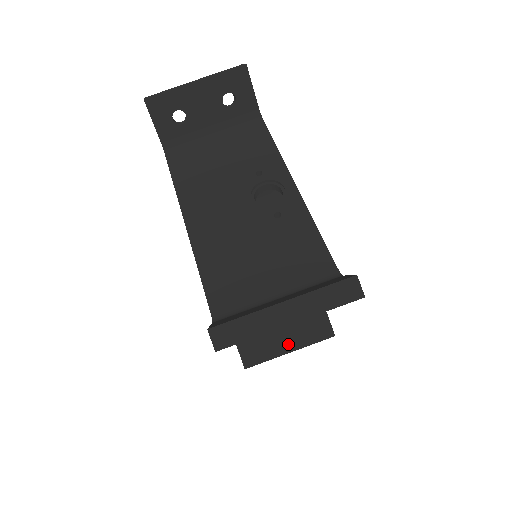
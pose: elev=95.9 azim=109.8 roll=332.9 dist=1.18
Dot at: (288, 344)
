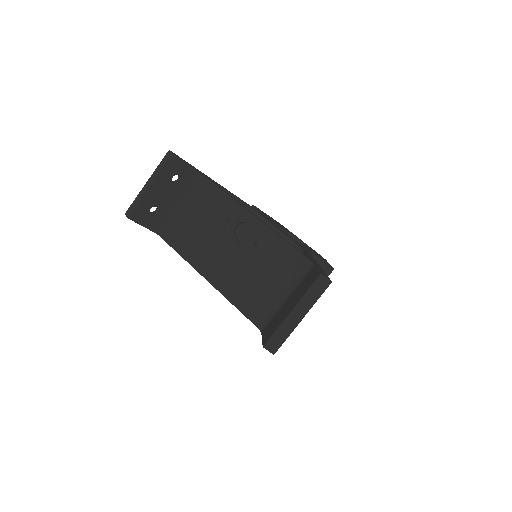
Dot at: occluded
